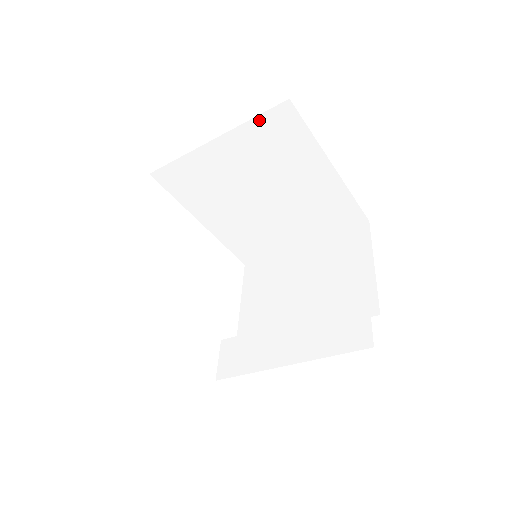
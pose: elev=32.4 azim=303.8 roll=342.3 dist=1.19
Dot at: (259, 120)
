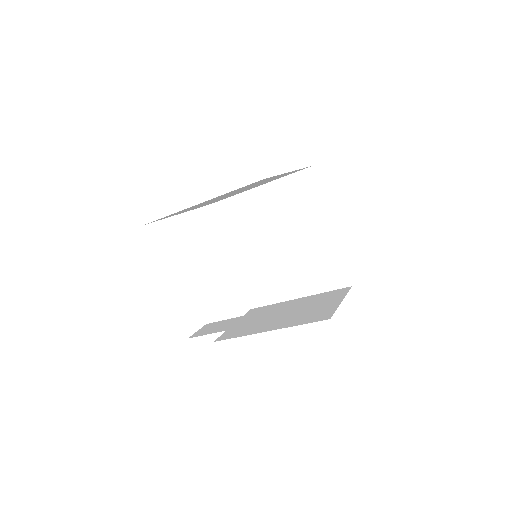
Dot at: (291, 178)
